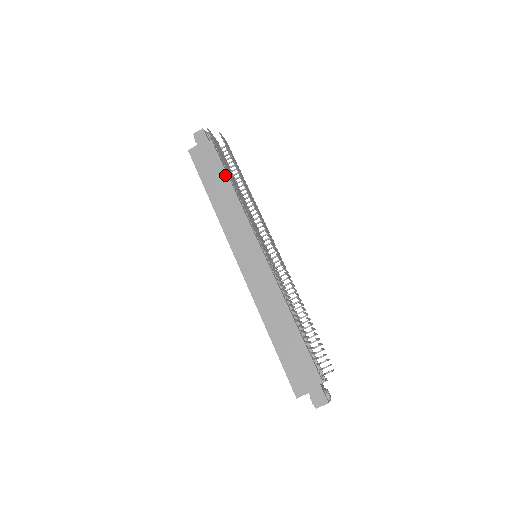
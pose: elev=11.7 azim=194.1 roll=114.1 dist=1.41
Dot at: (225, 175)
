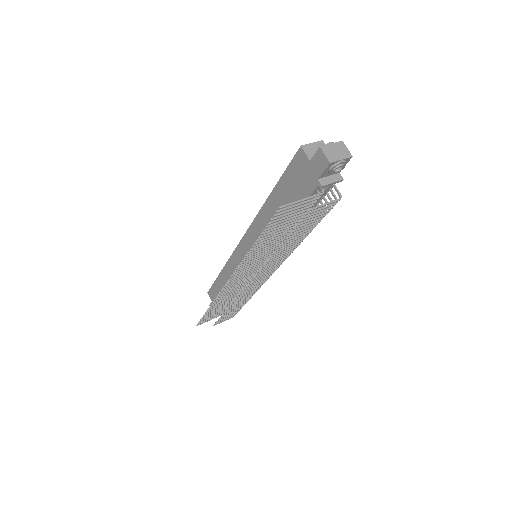
Dot at: occluded
